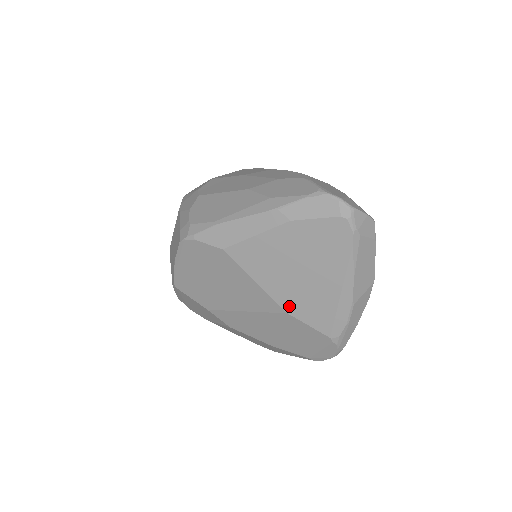
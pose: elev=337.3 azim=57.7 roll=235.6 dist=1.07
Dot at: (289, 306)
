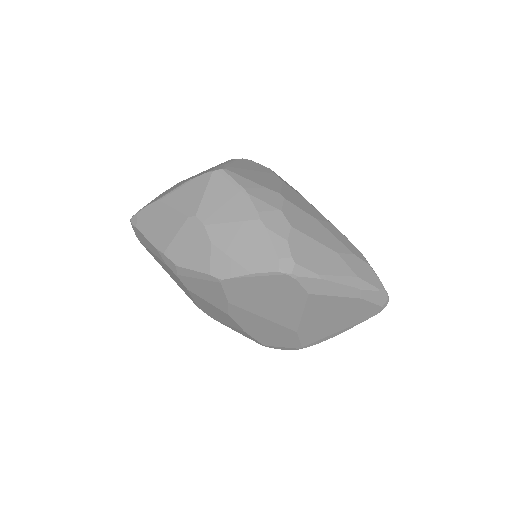
Dot at: (303, 330)
